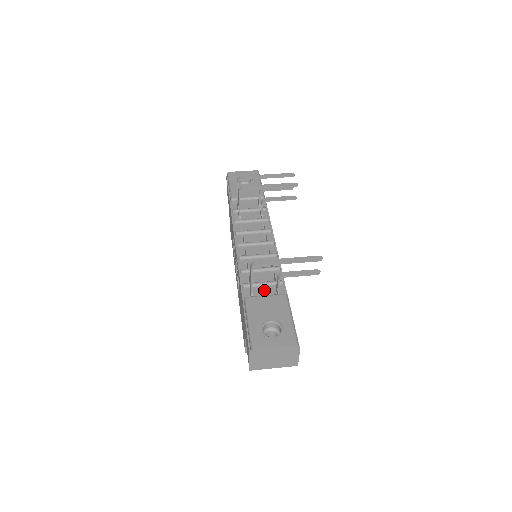
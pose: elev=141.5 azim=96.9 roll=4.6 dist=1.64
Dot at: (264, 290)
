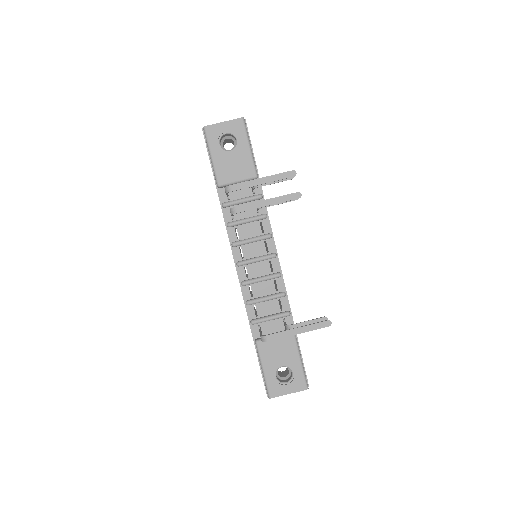
Dot at: (272, 324)
